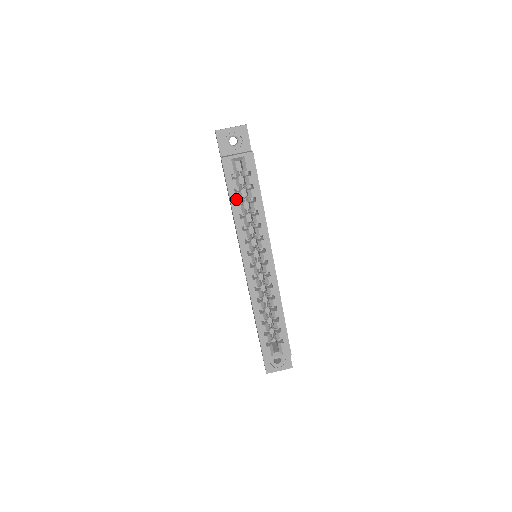
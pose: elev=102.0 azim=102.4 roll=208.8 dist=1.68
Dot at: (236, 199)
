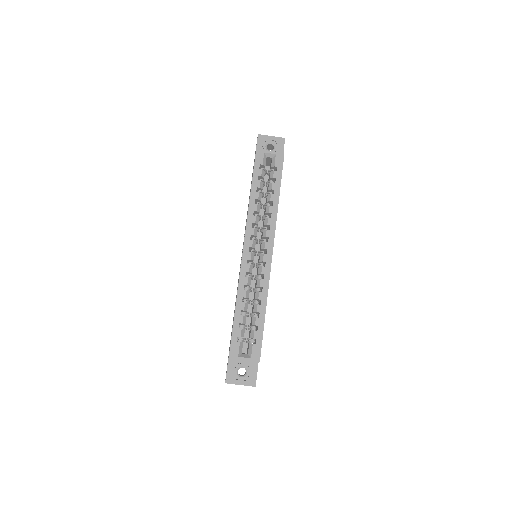
Dot at: (257, 186)
